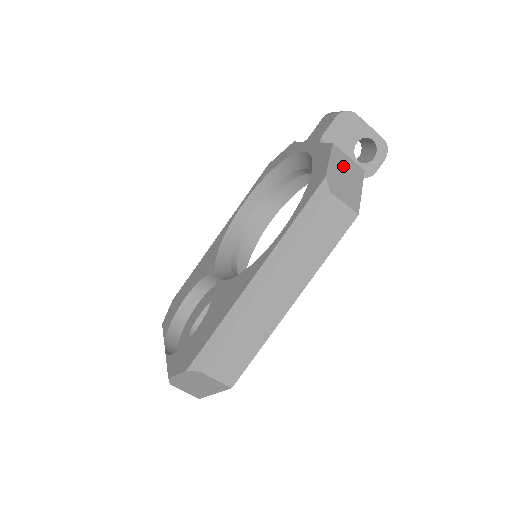
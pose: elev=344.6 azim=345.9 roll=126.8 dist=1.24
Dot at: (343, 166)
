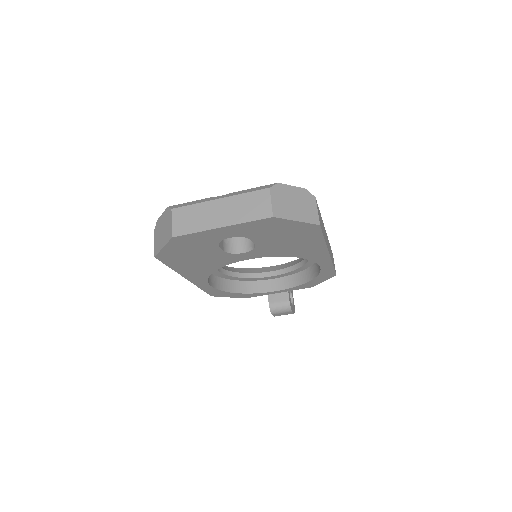
Dot at: occluded
